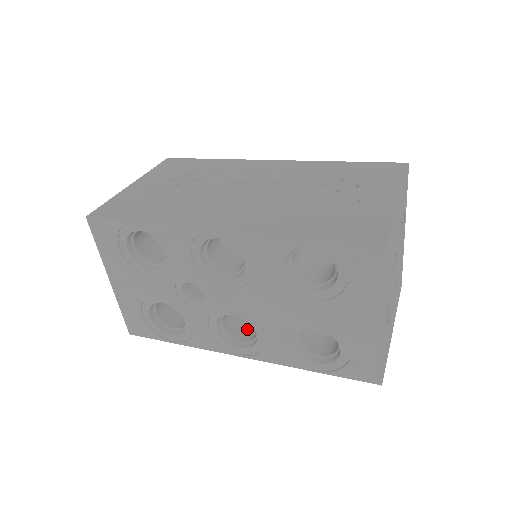
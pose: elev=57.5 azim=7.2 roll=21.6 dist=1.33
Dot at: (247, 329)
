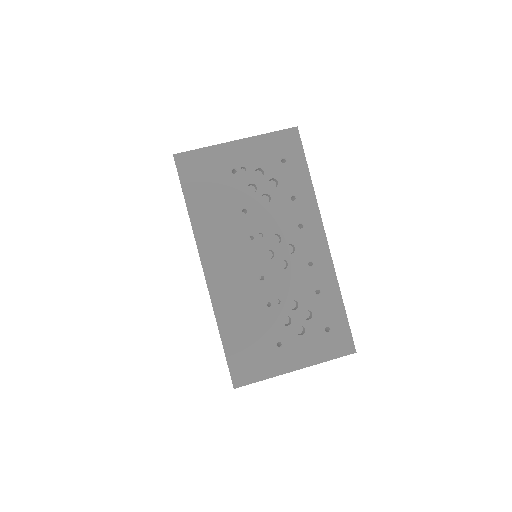
Dot at: occluded
